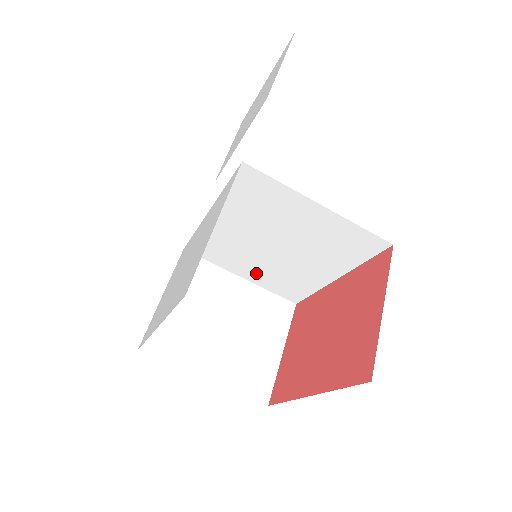
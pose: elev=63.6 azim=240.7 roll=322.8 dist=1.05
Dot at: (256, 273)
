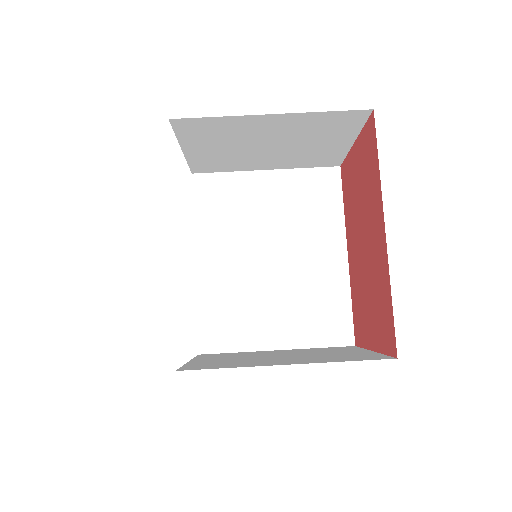
Dot at: (284, 324)
